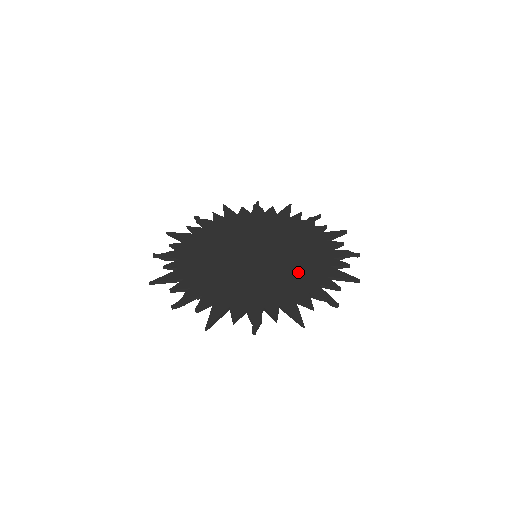
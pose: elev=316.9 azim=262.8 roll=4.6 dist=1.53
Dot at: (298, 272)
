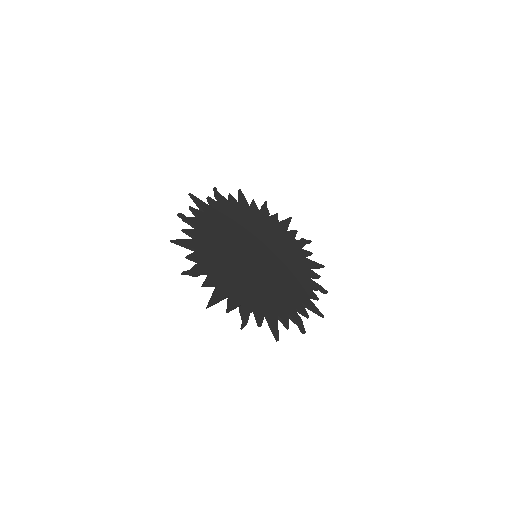
Dot at: (292, 268)
